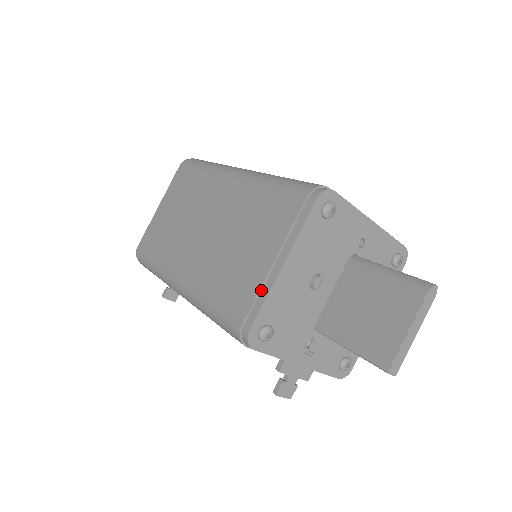
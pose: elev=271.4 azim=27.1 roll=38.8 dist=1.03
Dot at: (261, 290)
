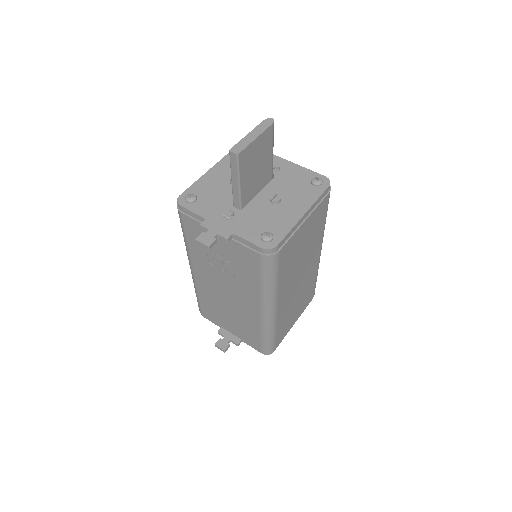
Dot at: occluded
